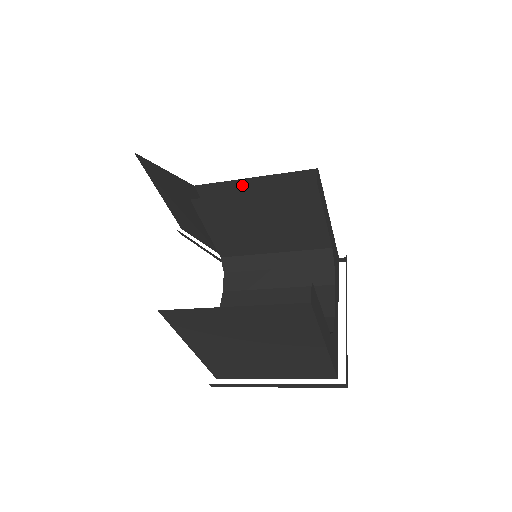
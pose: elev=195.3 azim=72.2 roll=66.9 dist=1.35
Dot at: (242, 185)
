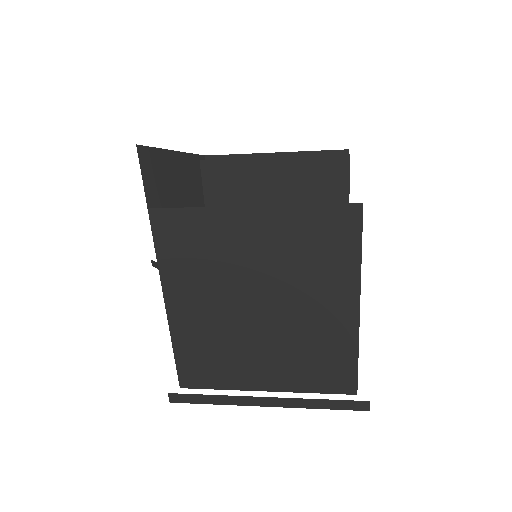
Dot at: occluded
